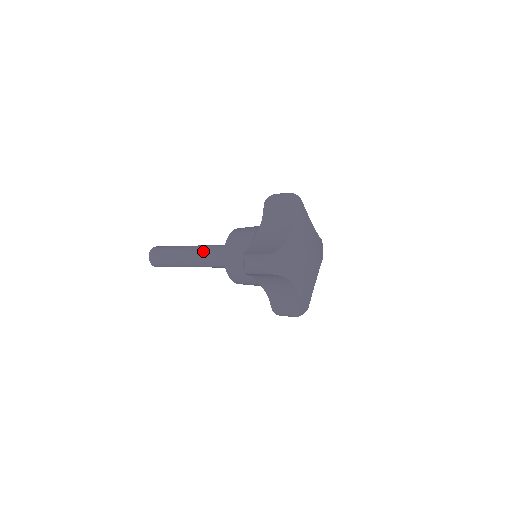
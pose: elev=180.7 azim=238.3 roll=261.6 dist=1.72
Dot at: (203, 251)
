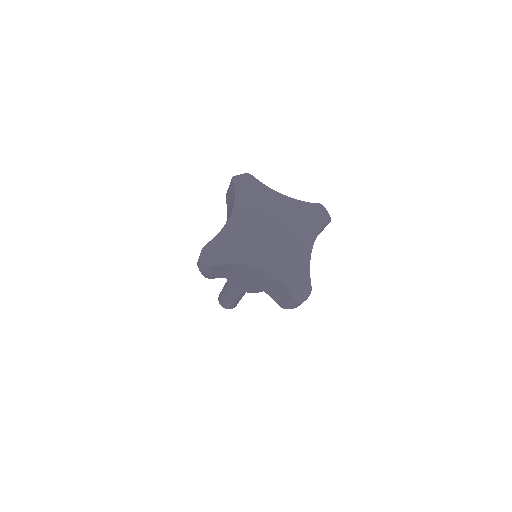
Dot at: occluded
